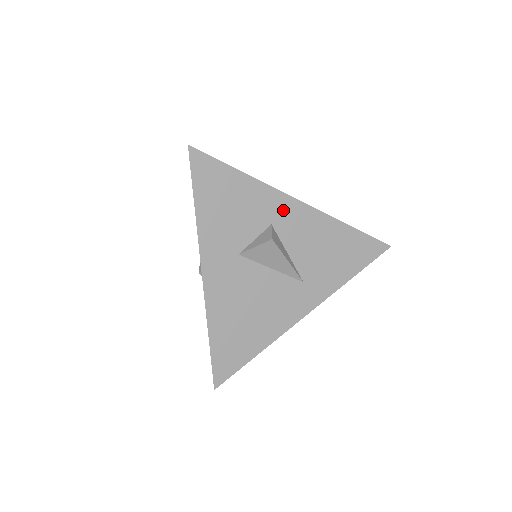
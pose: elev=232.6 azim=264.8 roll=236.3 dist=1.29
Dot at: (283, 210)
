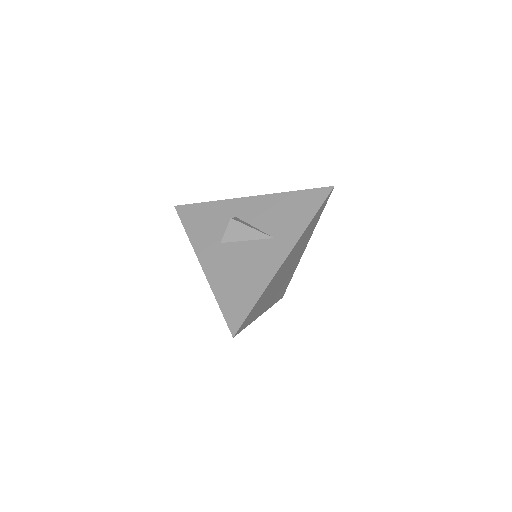
Dot at: (241, 207)
